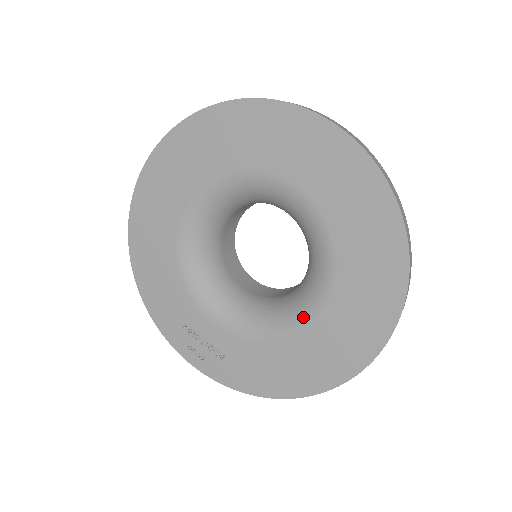
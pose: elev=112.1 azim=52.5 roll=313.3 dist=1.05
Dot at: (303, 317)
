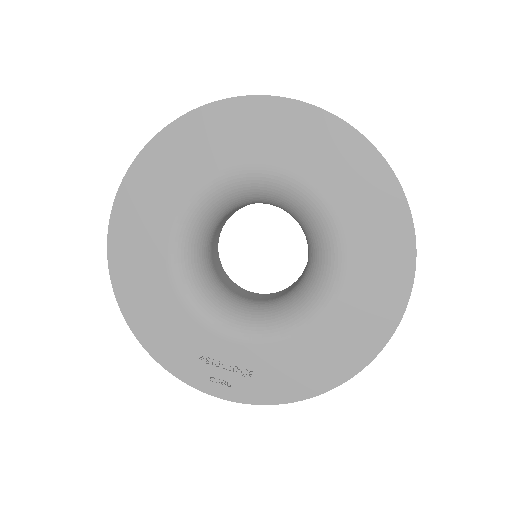
Dot at: (324, 296)
